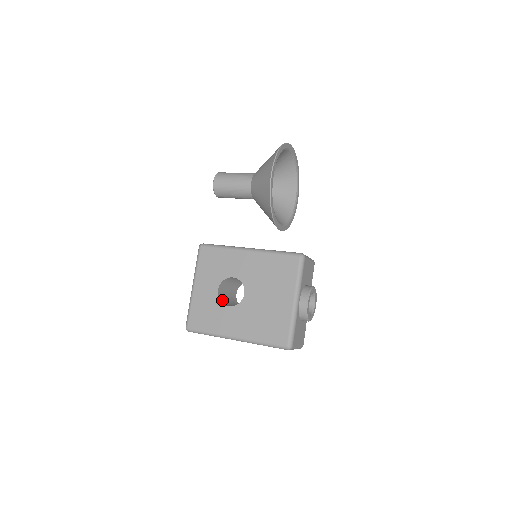
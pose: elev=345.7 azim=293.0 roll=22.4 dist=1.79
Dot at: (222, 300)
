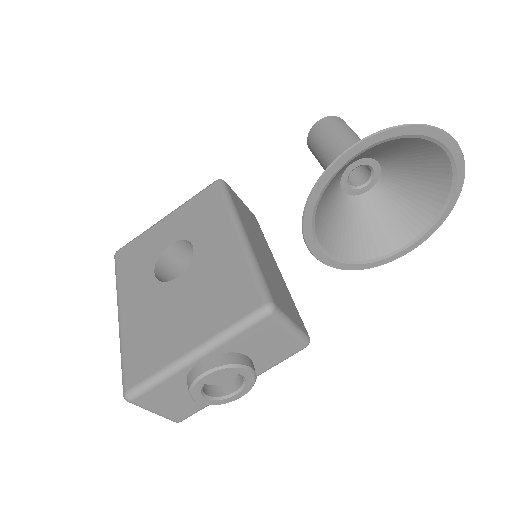
Dot at: (166, 261)
